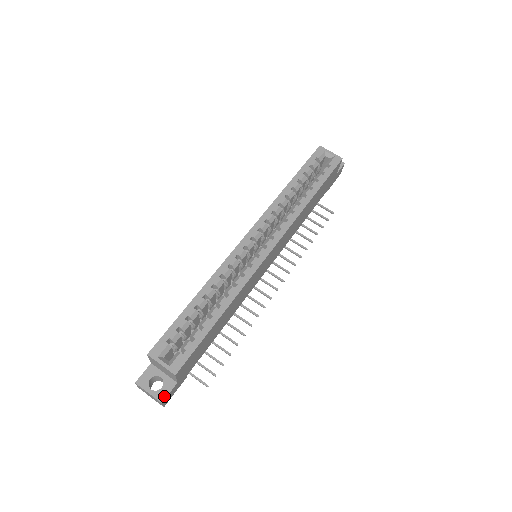
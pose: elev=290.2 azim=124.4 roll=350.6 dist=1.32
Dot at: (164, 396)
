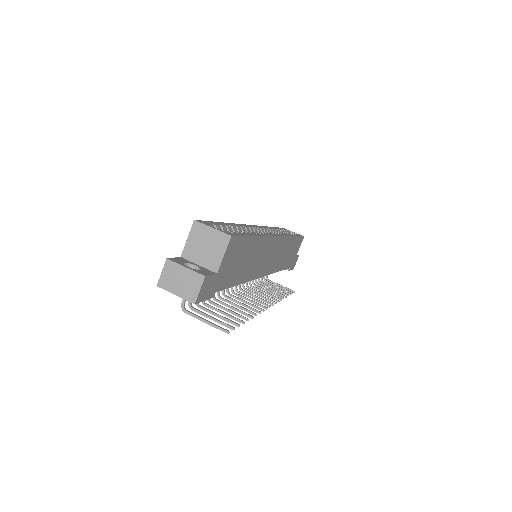
Dot at: (206, 274)
